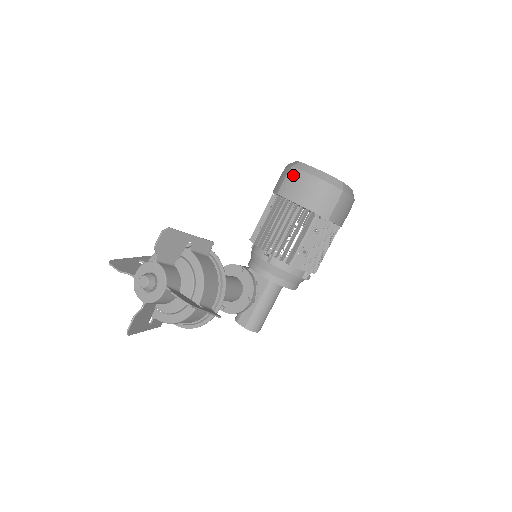
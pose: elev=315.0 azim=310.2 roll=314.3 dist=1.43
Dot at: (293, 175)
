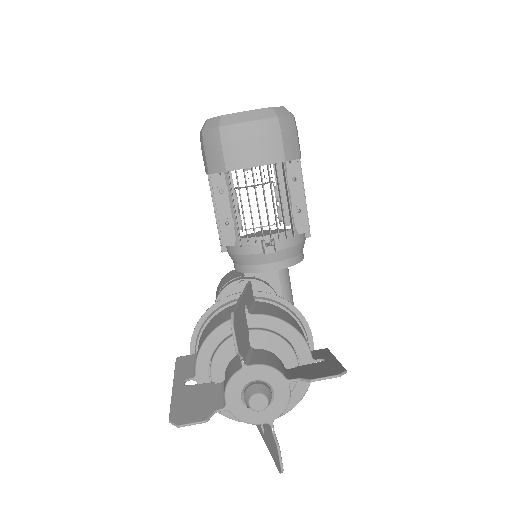
Dot at: (231, 136)
